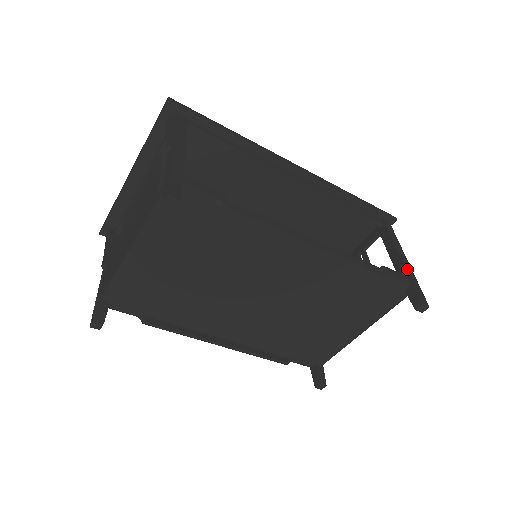
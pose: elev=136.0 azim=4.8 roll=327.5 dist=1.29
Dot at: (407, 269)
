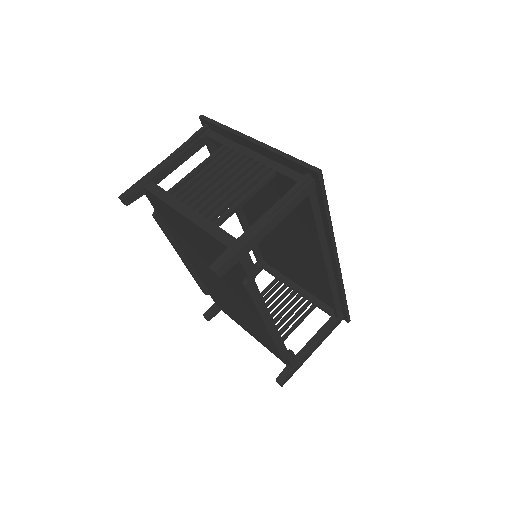
Dot at: (305, 358)
